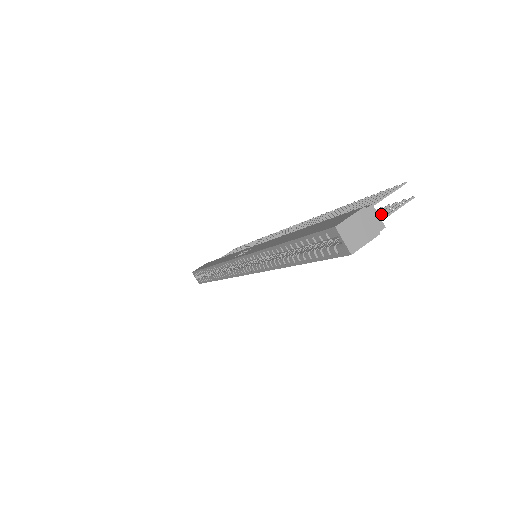
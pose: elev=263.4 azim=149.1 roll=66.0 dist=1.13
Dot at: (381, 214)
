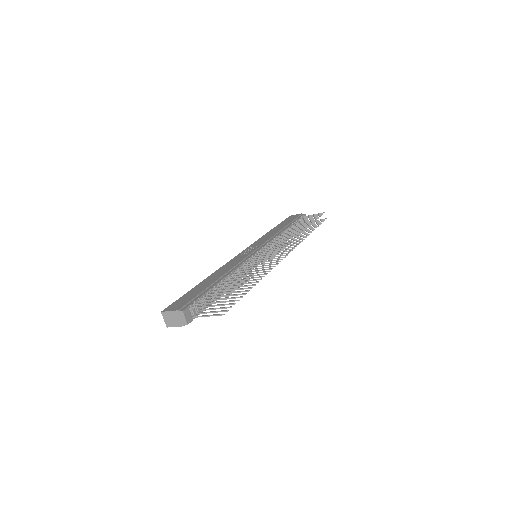
Dot at: occluded
